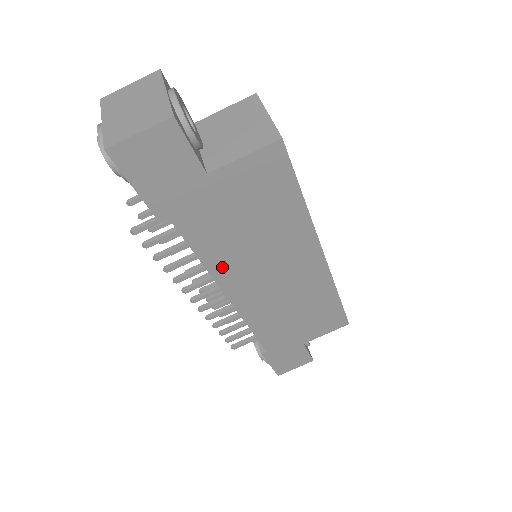
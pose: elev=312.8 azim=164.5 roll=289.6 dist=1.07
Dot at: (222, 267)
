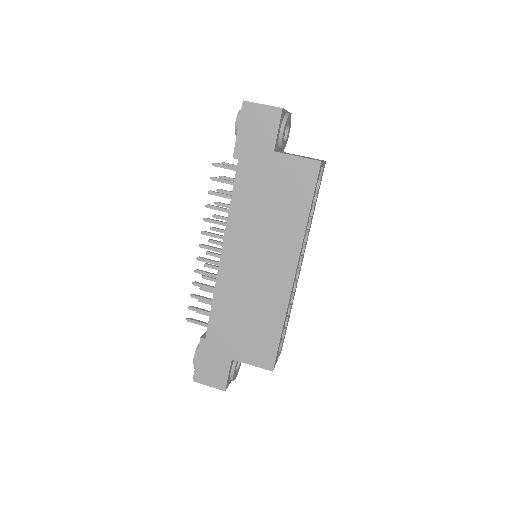
Dot at: (236, 224)
